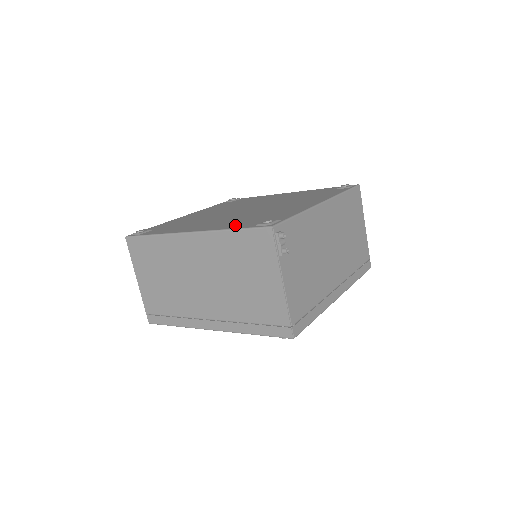
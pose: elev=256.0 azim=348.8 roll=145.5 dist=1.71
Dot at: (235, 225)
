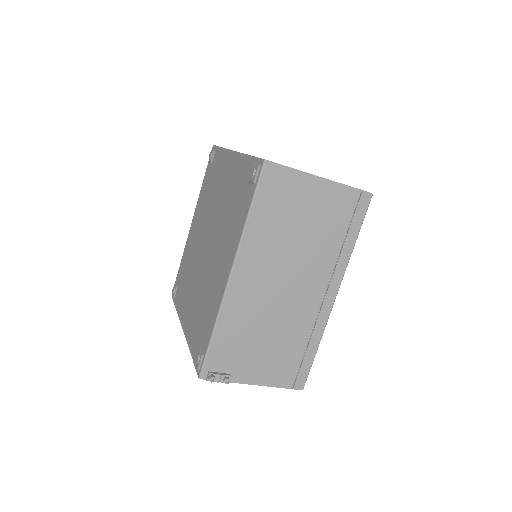
Dot at: (192, 339)
